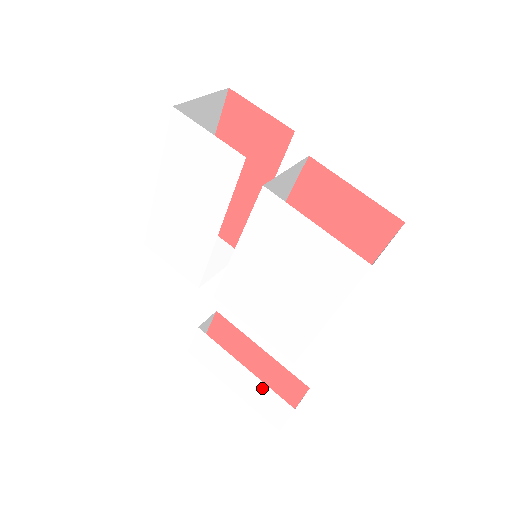
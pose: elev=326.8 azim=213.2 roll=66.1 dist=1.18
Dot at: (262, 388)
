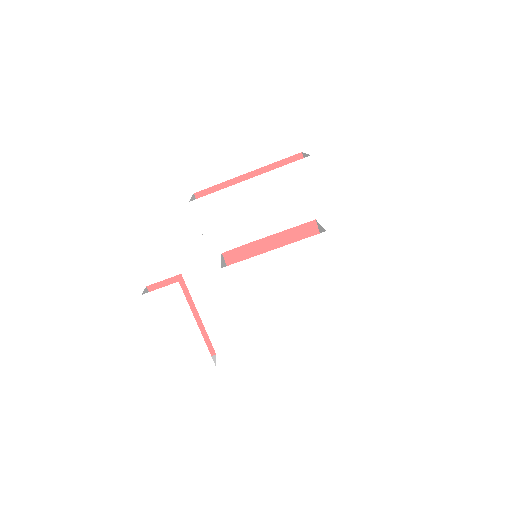
Dot at: (199, 344)
